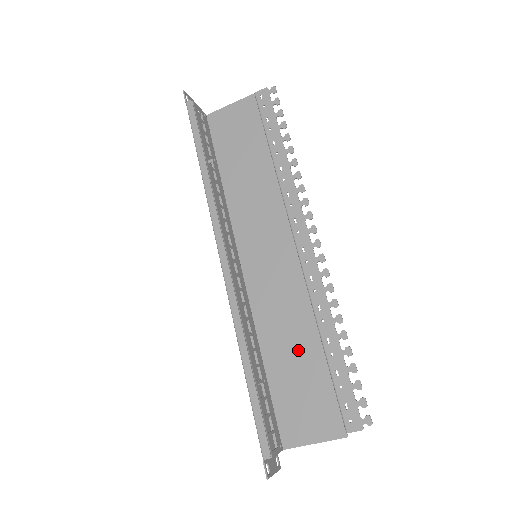
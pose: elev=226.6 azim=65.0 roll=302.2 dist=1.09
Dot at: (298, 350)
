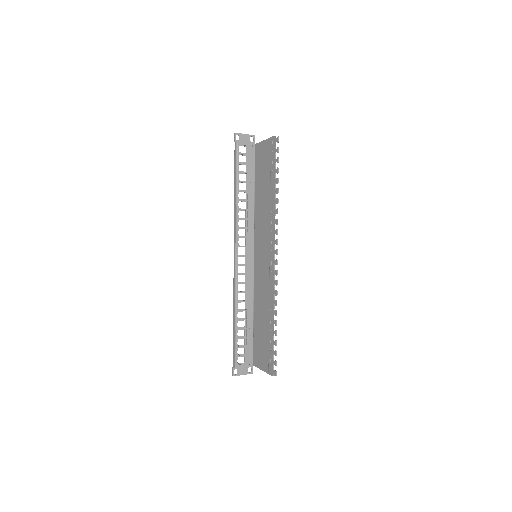
Dot at: (264, 319)
